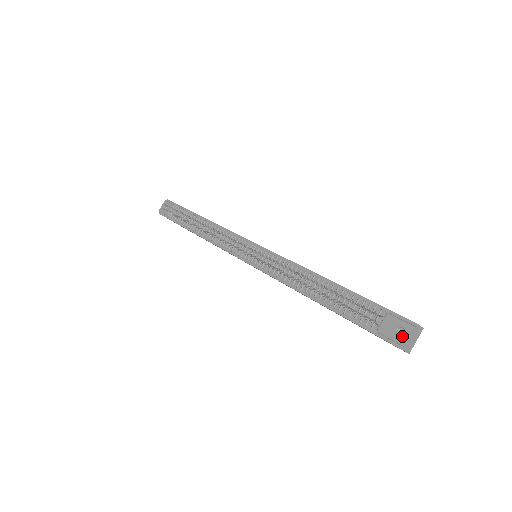
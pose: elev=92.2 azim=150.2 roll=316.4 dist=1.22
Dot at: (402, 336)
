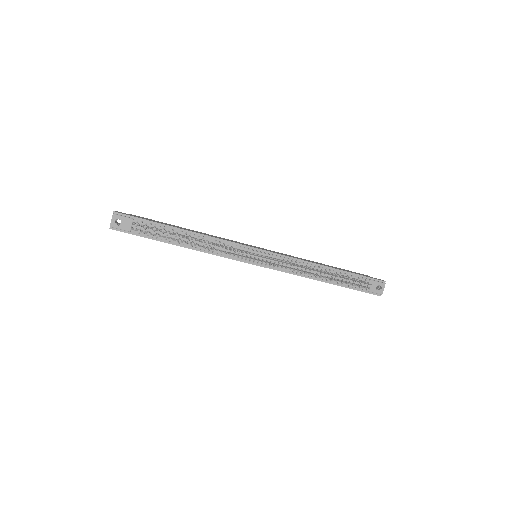
Dot at: (380, 290)
